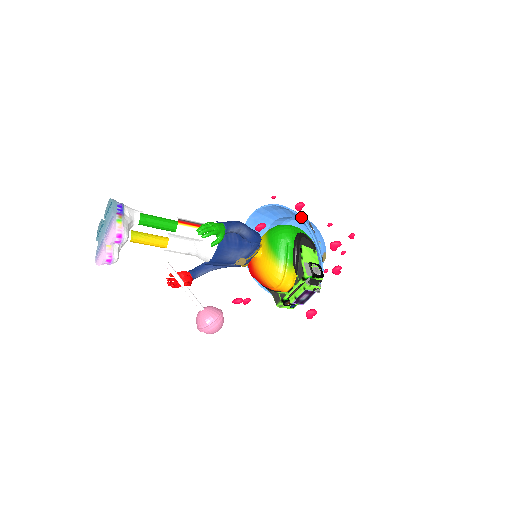
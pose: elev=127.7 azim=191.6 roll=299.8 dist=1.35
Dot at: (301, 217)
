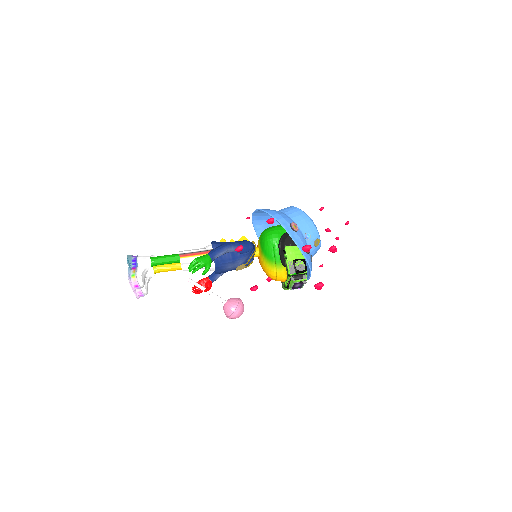
Dot at: (280, 223)
